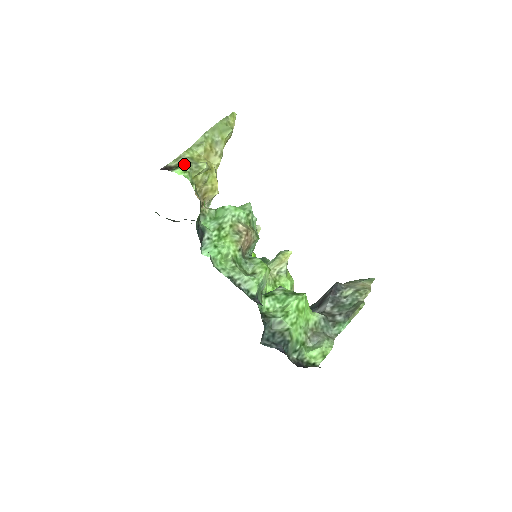
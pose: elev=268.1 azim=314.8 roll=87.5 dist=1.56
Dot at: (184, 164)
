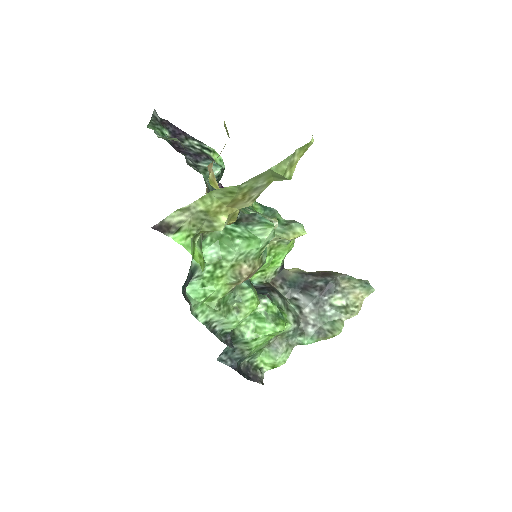
Dot at: (191, 222)
